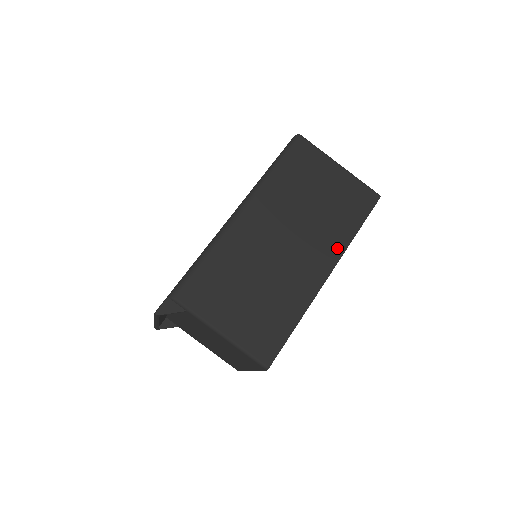
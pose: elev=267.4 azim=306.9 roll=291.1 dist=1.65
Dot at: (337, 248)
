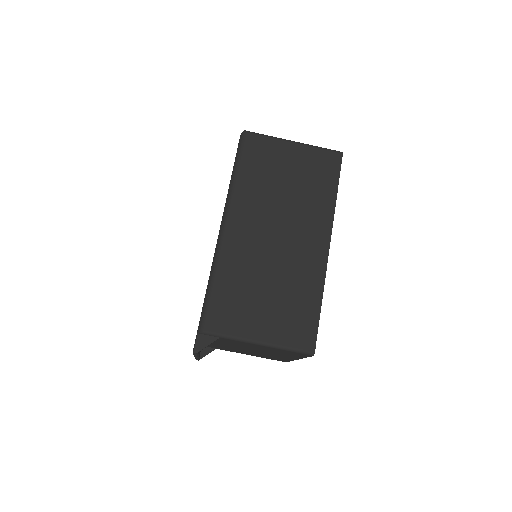
Dot at: (325, 218)
